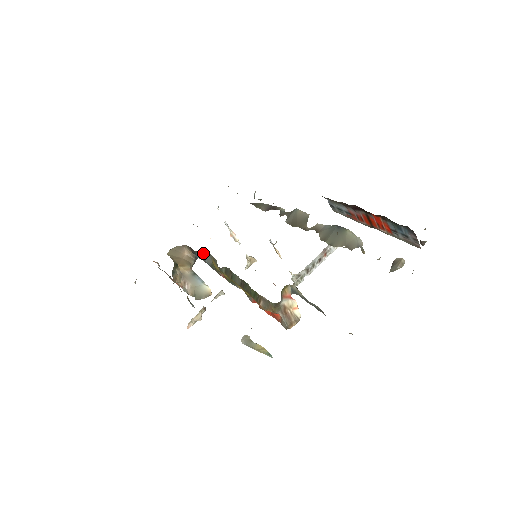
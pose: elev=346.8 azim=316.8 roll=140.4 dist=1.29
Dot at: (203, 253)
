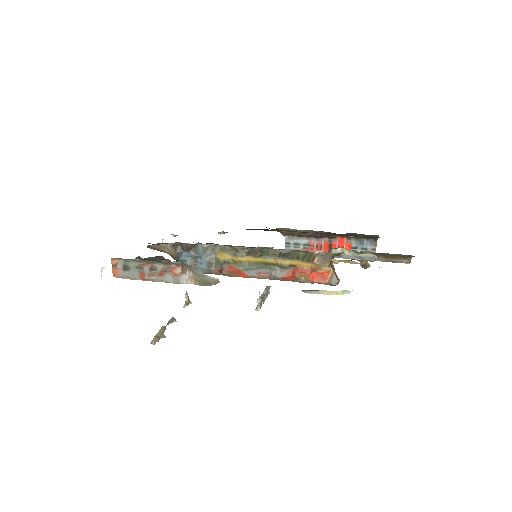
Dot at: (200, 248)
